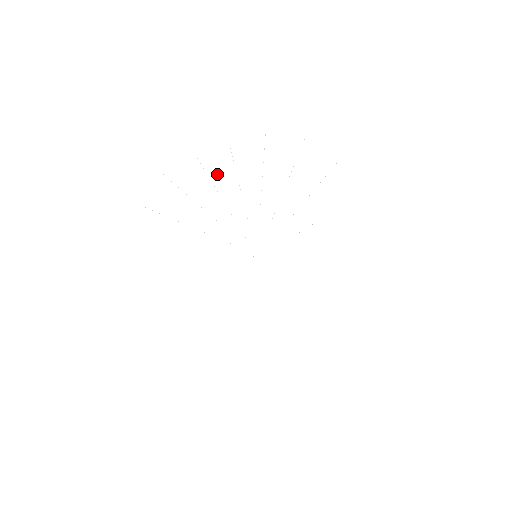
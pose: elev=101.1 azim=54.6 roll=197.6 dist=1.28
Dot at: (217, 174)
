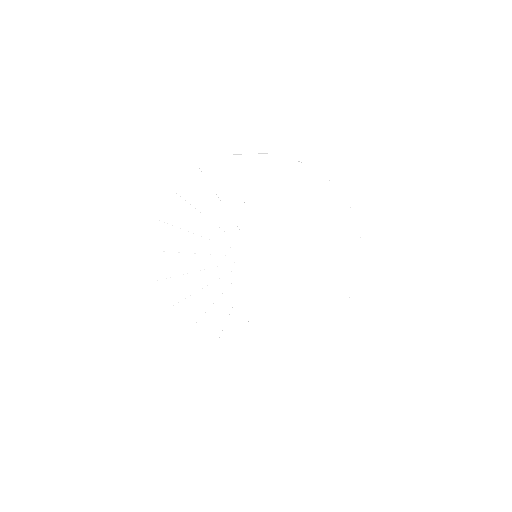
Dot at: (181, 246)
